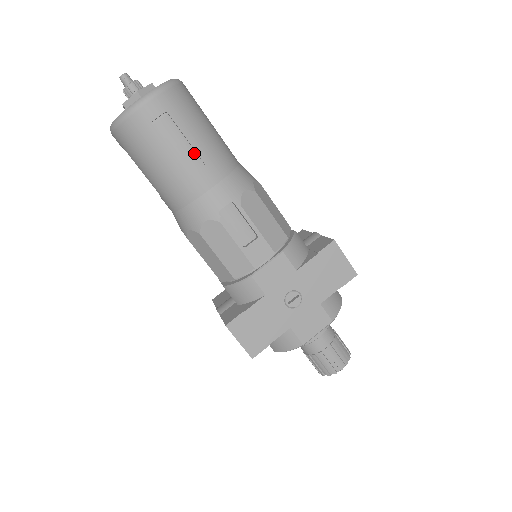
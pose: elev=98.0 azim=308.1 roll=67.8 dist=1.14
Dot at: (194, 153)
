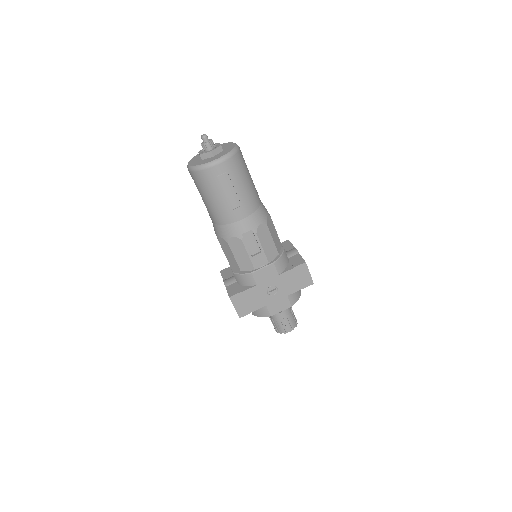
Dot at: (237, 197)
